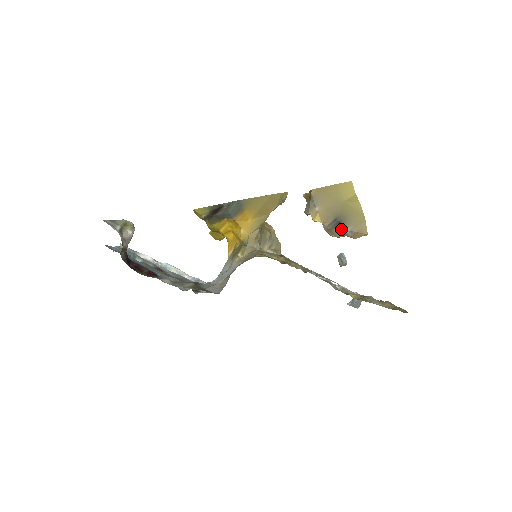
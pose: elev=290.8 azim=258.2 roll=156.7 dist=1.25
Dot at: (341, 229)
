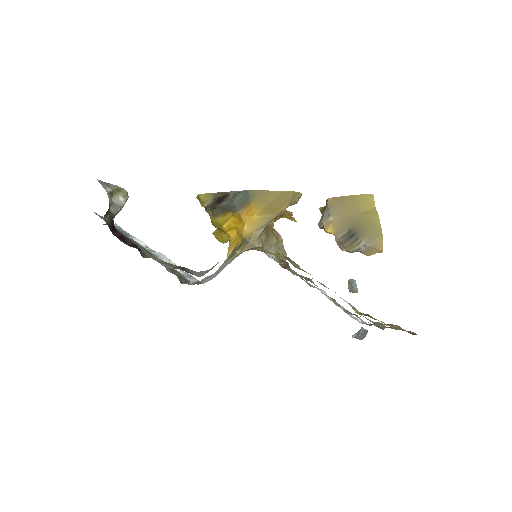
Dot at: (354, 243)
